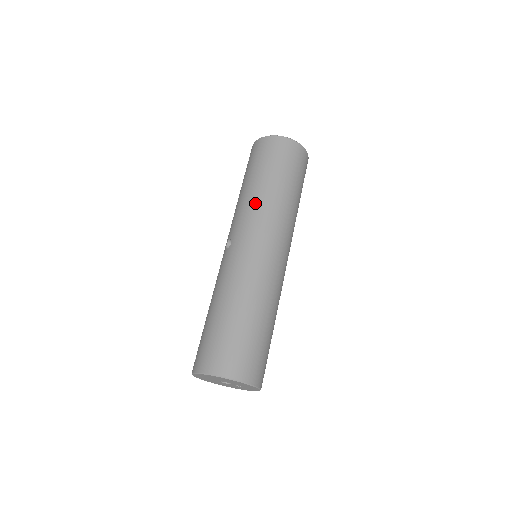
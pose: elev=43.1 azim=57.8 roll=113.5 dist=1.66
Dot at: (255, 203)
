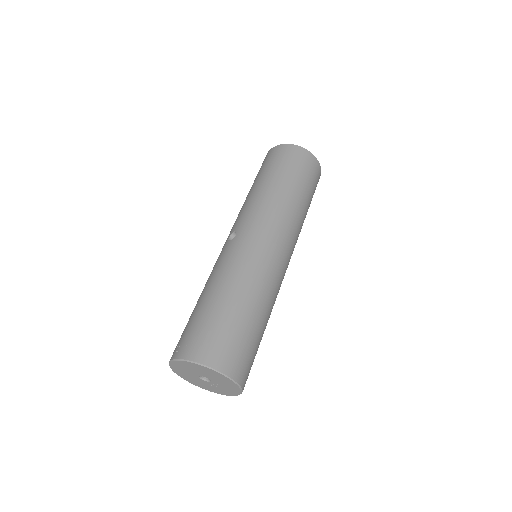
Dot at: (267, 201)
